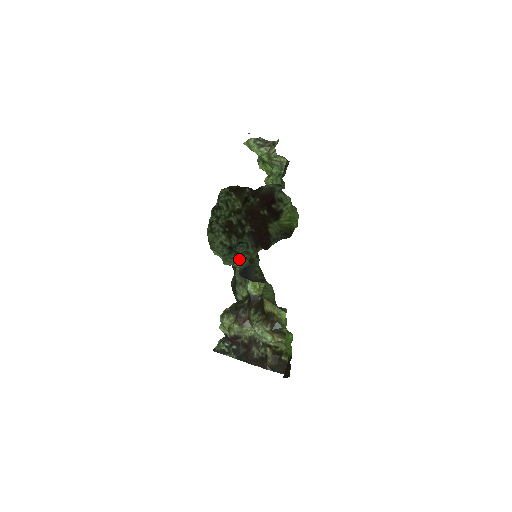
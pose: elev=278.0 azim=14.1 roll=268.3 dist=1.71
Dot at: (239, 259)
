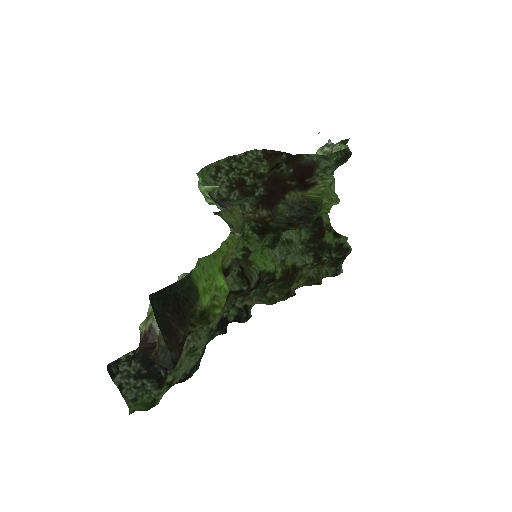
Dot at: occluded
